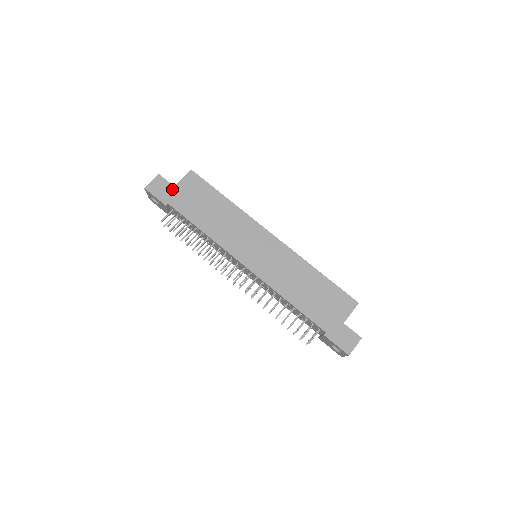
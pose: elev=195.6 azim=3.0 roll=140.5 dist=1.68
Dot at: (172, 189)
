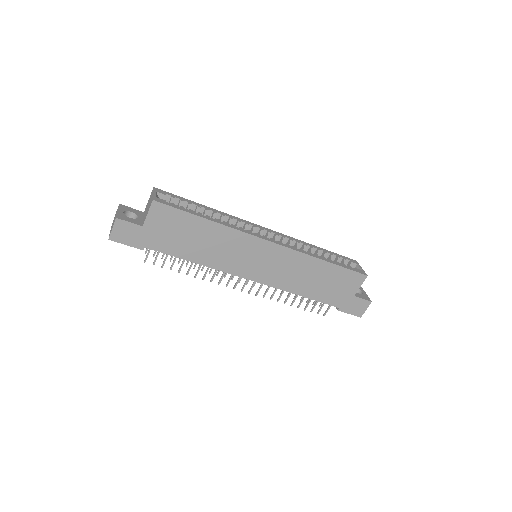
Dot at: (141, 230)
